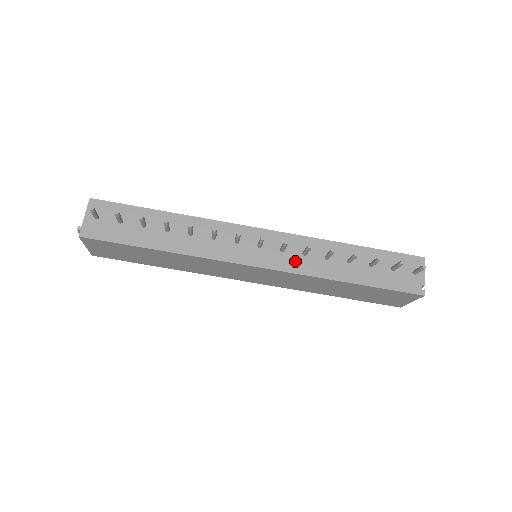
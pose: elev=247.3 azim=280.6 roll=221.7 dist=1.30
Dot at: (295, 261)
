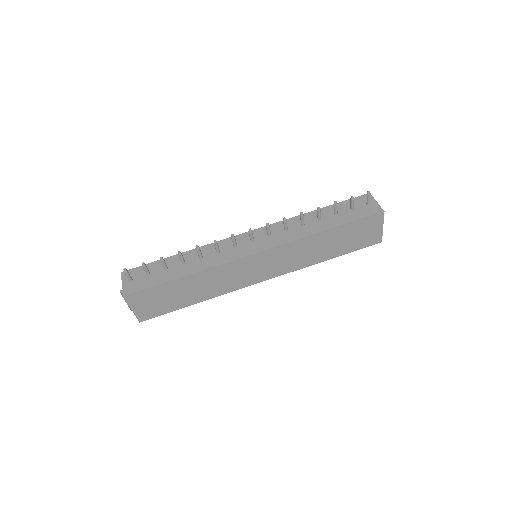
Dot at: (282, 237)
